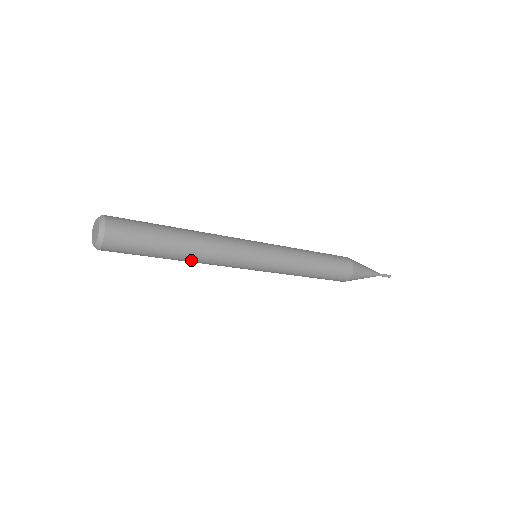
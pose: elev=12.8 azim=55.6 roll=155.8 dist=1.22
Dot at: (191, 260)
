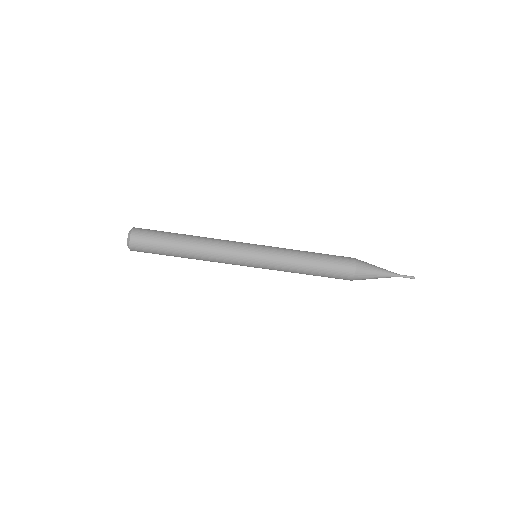
Dot at: (196, 255)
